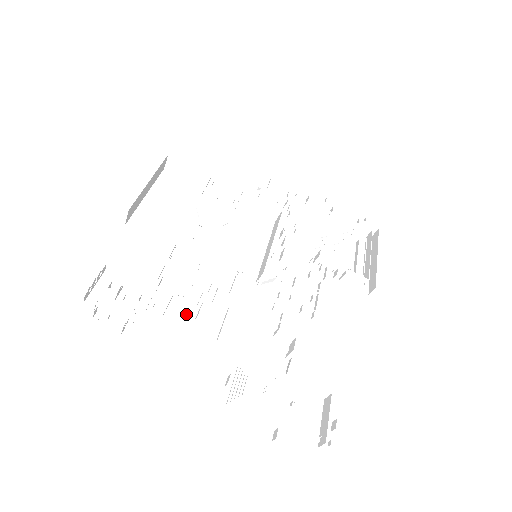
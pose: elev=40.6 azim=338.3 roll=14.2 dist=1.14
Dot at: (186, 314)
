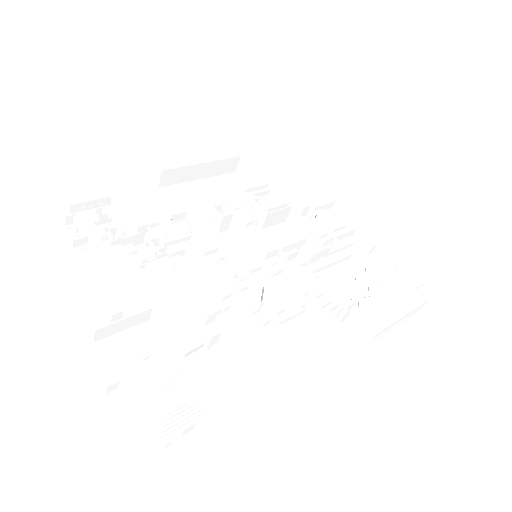
Dot at: (140, 260)
